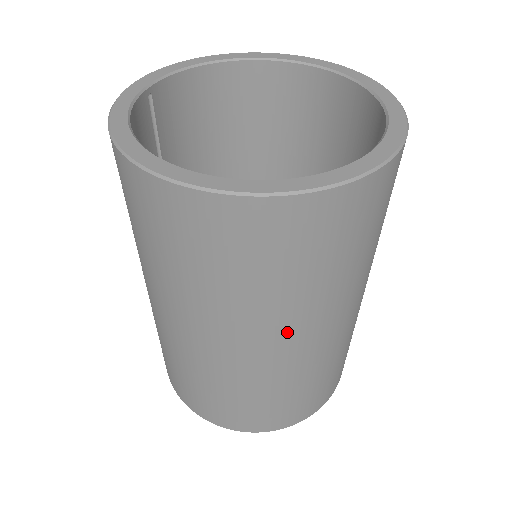
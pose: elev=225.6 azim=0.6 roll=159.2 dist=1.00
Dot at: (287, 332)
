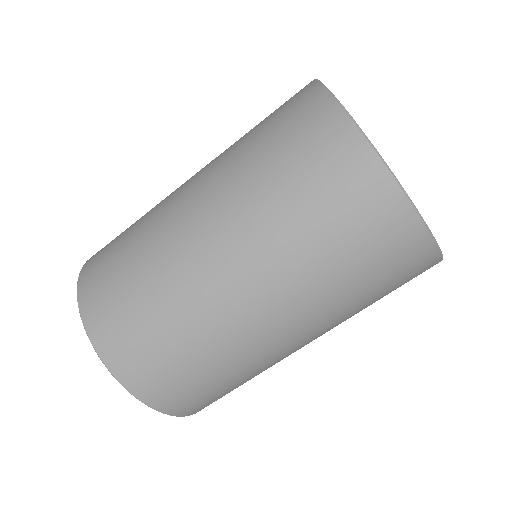
Dot at: (309, 327)
